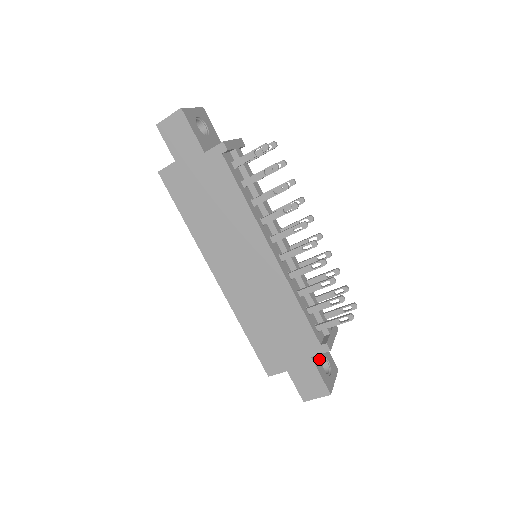
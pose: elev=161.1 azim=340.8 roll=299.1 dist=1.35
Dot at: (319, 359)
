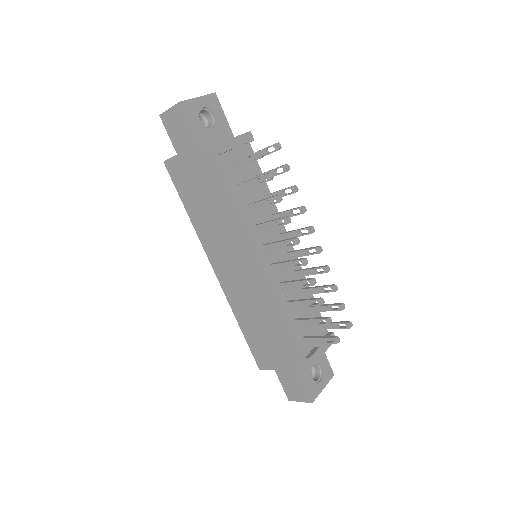
Dot at: (308, 366)
